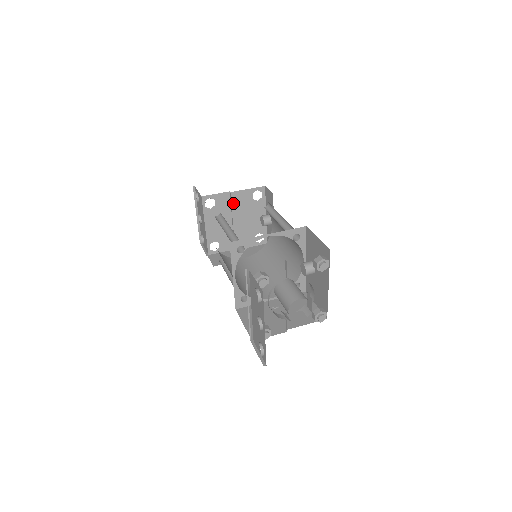
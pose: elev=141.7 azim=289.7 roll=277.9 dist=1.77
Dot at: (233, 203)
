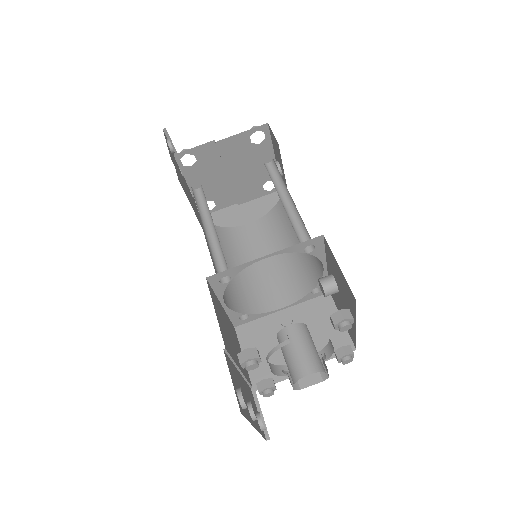
Dot at: (223, 154)
